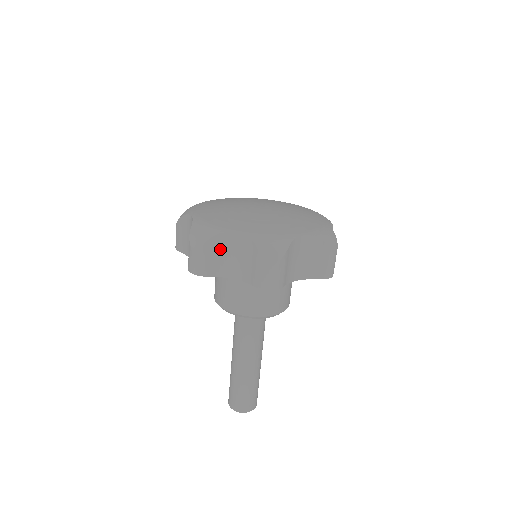
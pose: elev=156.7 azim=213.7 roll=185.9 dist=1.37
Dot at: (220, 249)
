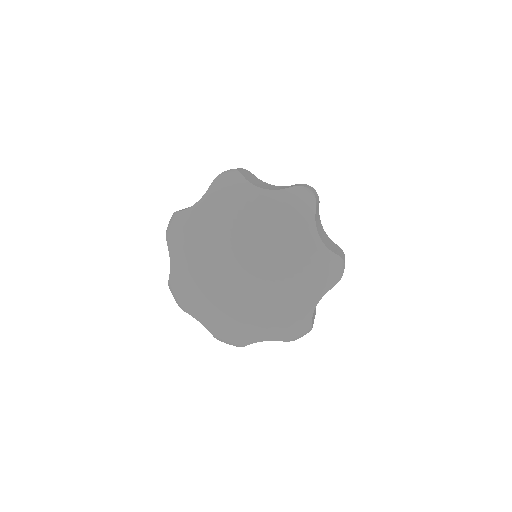
Dot at: occluded
